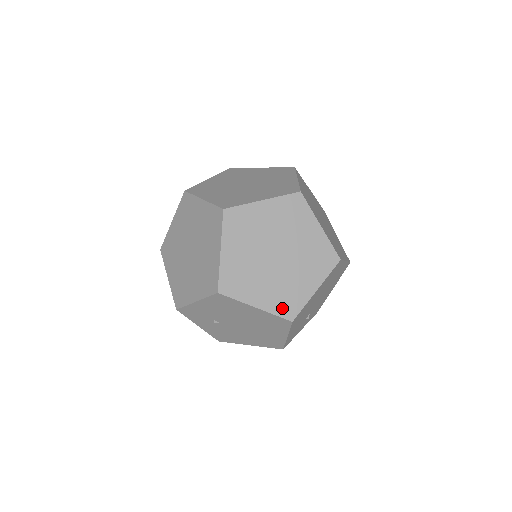
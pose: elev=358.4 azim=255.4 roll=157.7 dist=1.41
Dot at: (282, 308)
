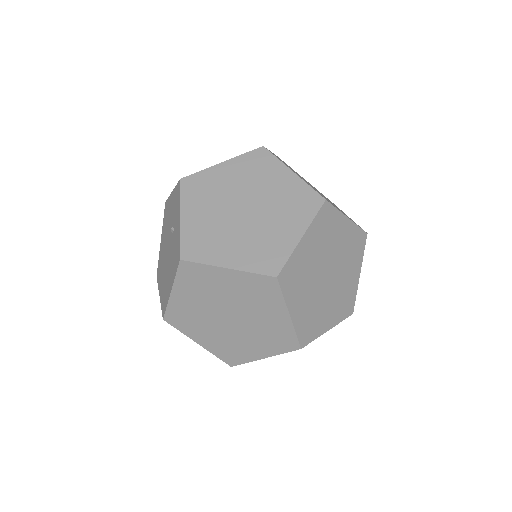
Dot at: (344, 312)
